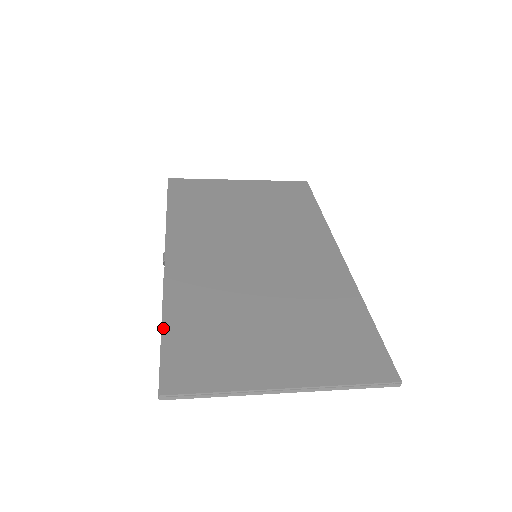
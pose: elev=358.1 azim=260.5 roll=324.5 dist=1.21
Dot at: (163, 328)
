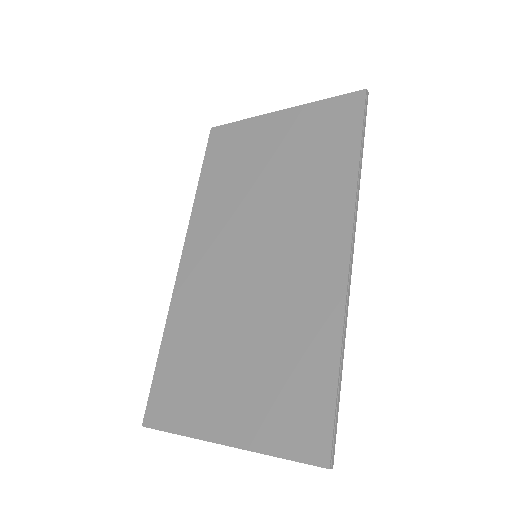
Dot at: (159, 355)
